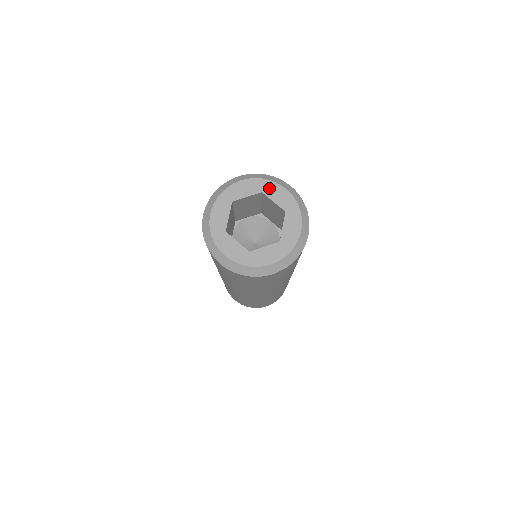
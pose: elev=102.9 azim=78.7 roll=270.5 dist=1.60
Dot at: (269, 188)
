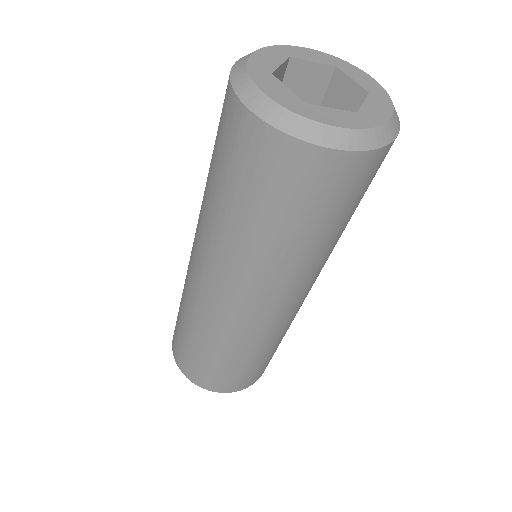
Dot at: (292, 51)
